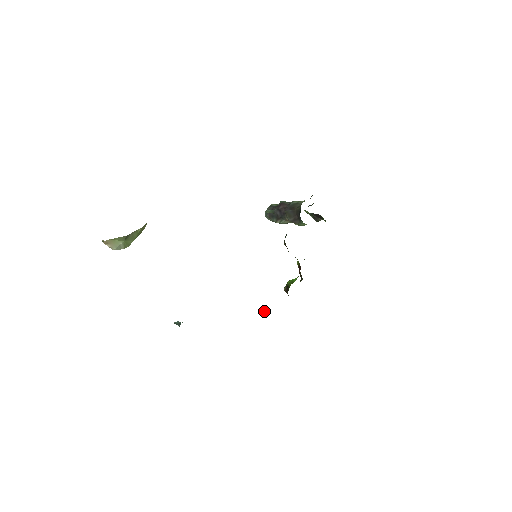
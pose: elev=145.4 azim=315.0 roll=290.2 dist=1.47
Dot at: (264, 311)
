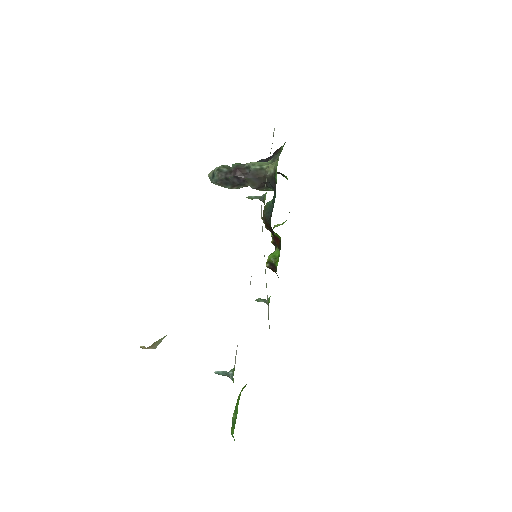
Dot at: (264, 302)
